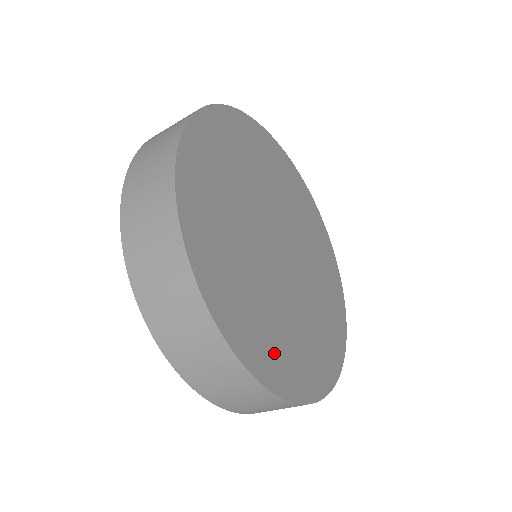
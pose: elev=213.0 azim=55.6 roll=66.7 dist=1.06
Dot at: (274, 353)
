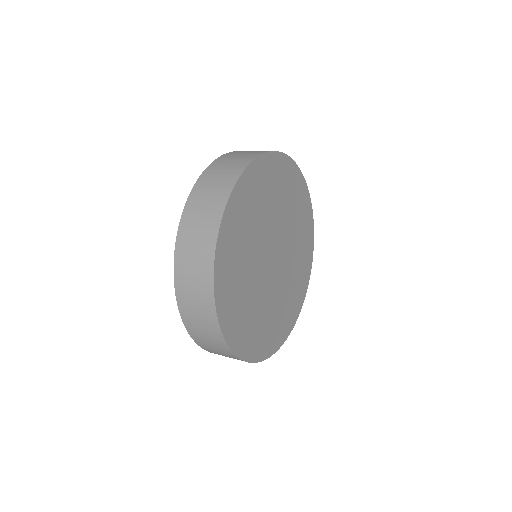
Dot at: (284, 323)
